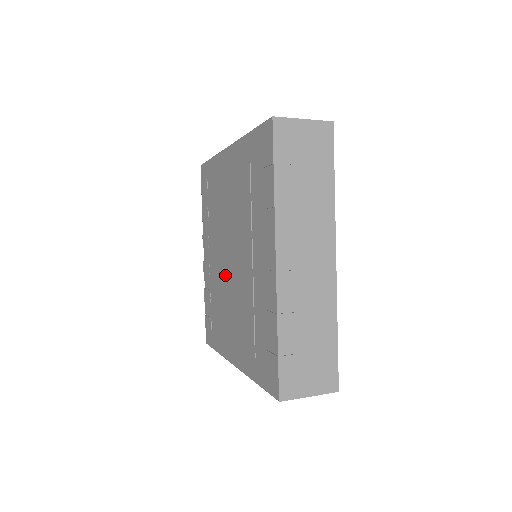
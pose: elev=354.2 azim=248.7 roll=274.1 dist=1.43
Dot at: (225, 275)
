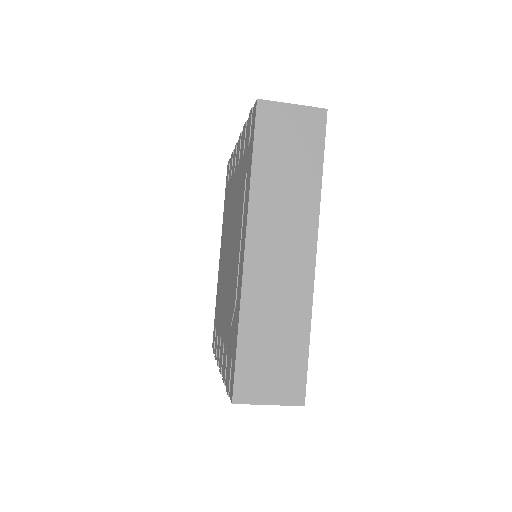
Dot at: (228, 274)
